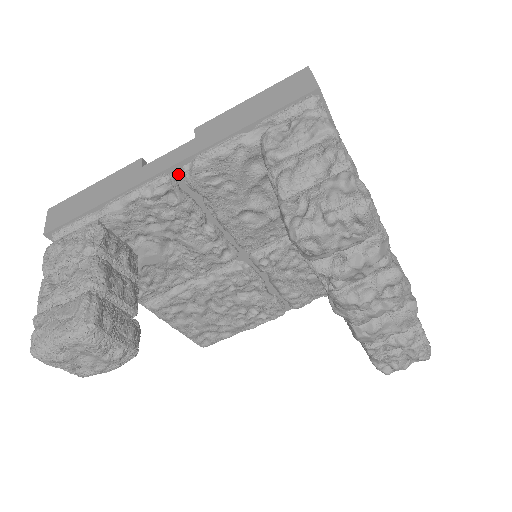
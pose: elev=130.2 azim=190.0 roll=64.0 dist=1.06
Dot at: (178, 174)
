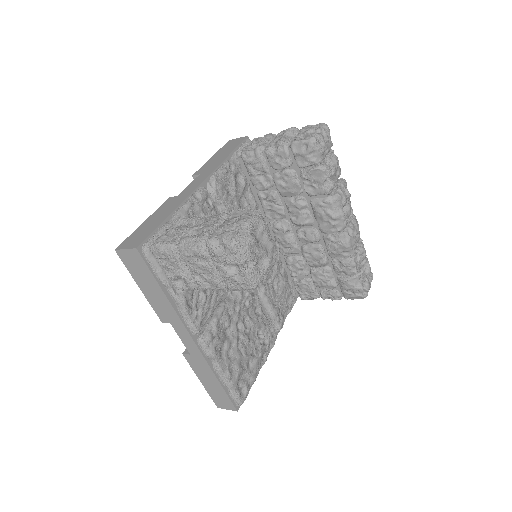
Dot at: occluded
